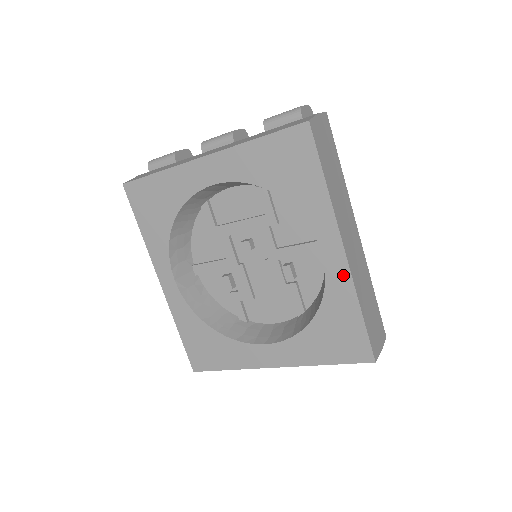
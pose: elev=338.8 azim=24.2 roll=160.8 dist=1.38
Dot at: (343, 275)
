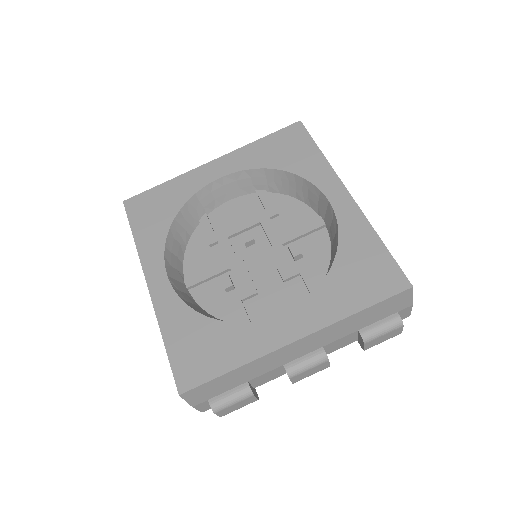
Dot at: (353, 213)
